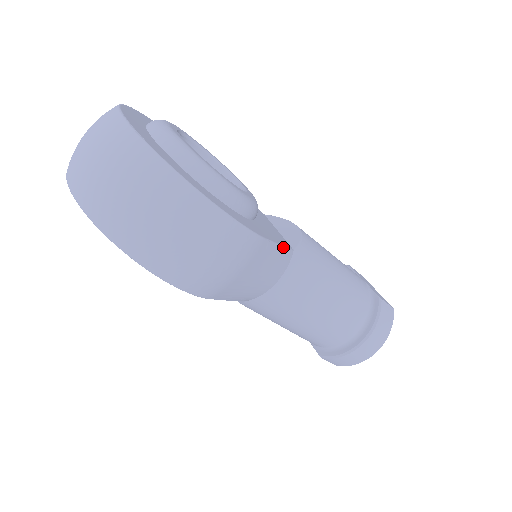
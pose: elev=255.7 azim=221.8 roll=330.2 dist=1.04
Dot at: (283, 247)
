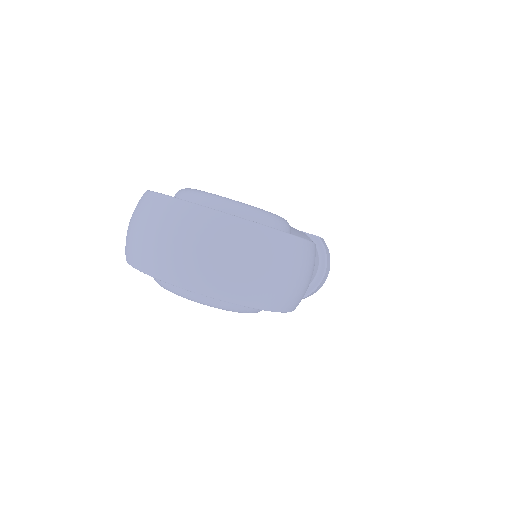
Dot at: occluded
